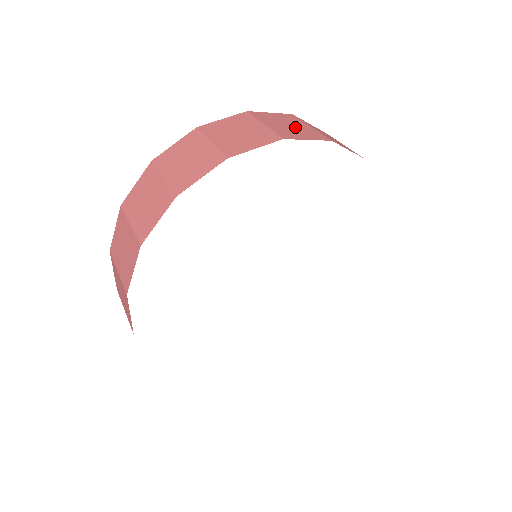
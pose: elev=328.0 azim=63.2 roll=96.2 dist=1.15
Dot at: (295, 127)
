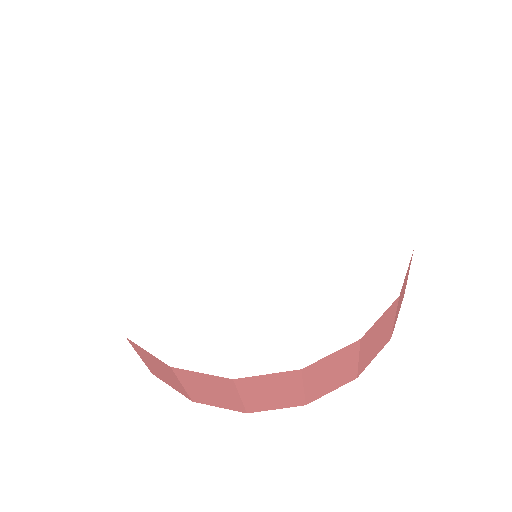
Dot at: occluded
